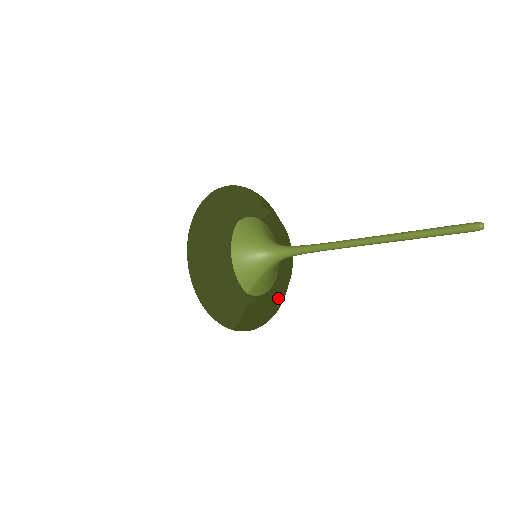
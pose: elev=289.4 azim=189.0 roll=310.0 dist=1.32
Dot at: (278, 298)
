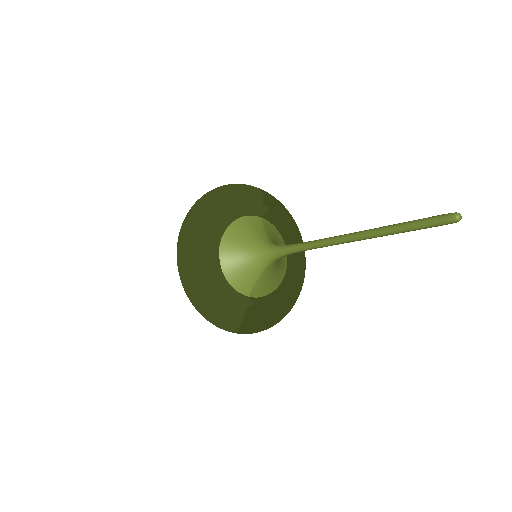
Dot at: (283, 298)
